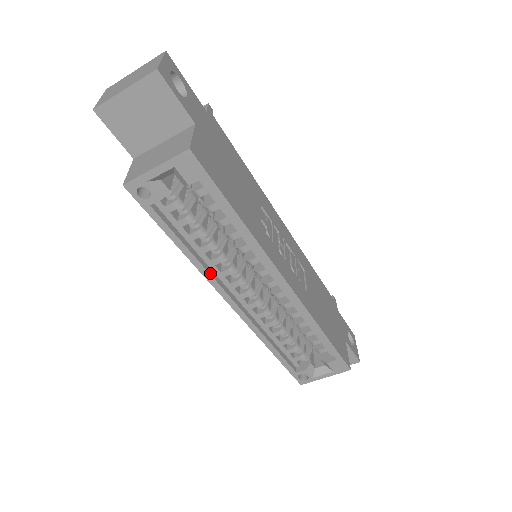
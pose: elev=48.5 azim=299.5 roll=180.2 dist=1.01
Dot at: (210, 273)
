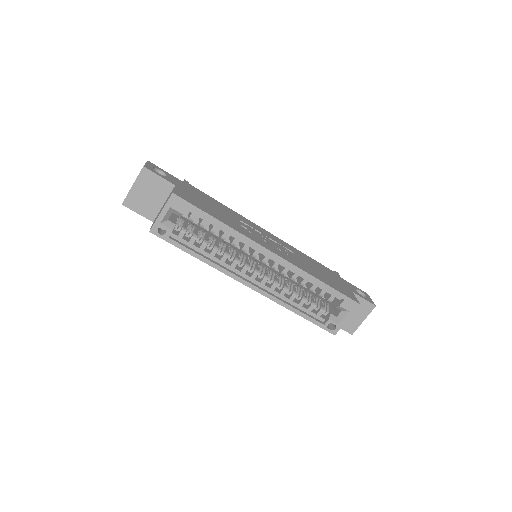
Dot at: (223, 268)
